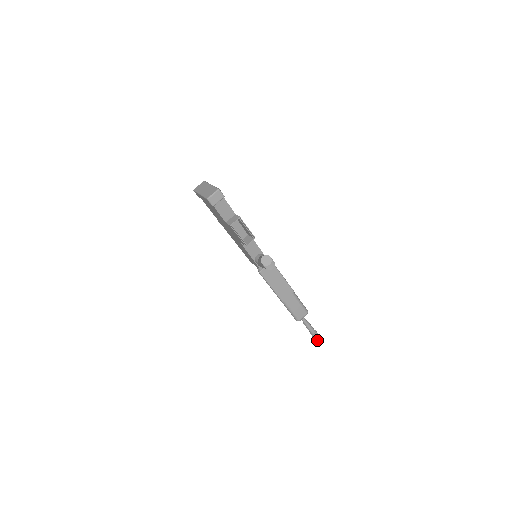
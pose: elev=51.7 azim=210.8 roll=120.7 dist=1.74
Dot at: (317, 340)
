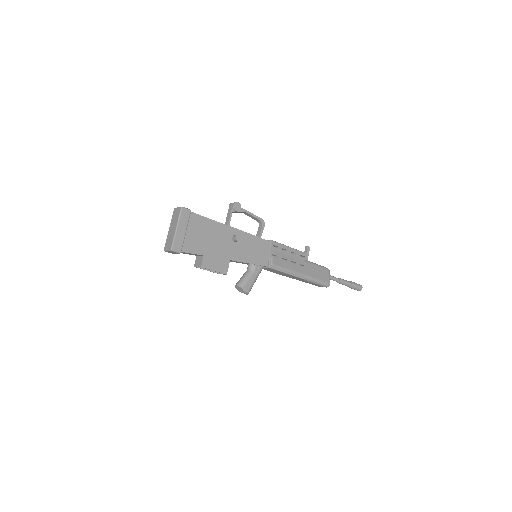
Dot at: occluded
